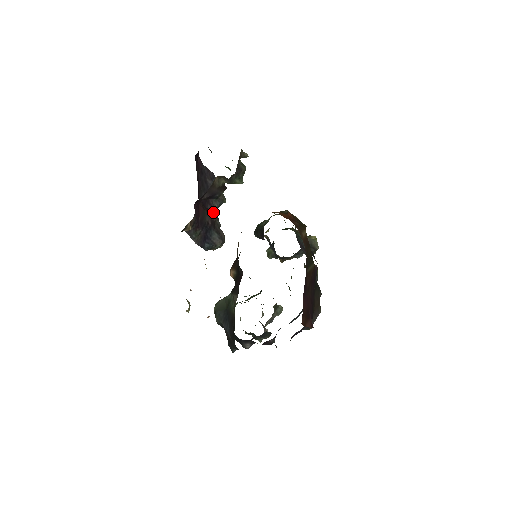
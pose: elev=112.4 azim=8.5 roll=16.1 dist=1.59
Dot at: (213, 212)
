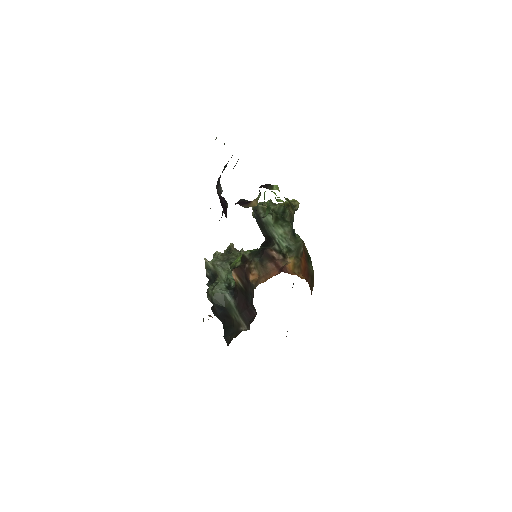
Dot at: (219, 181)
